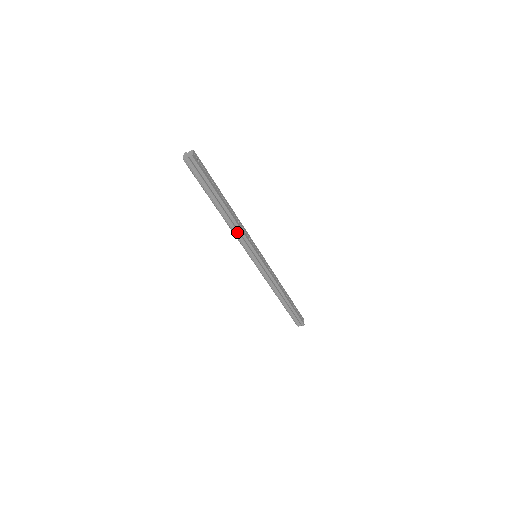
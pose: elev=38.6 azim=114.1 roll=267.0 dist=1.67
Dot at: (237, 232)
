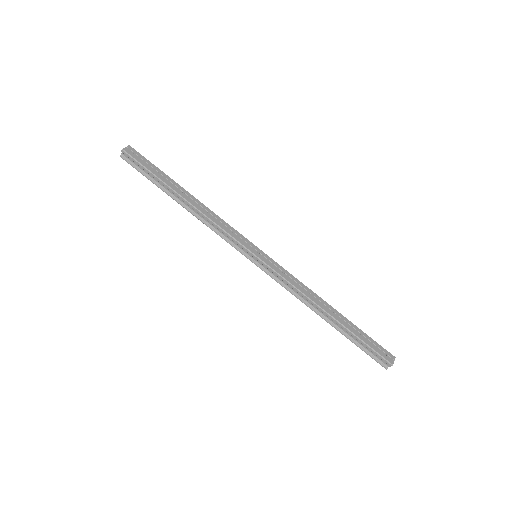
Dot at: (213, 226)
